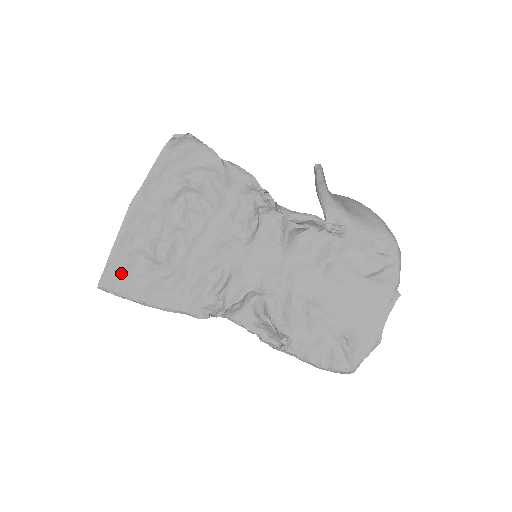
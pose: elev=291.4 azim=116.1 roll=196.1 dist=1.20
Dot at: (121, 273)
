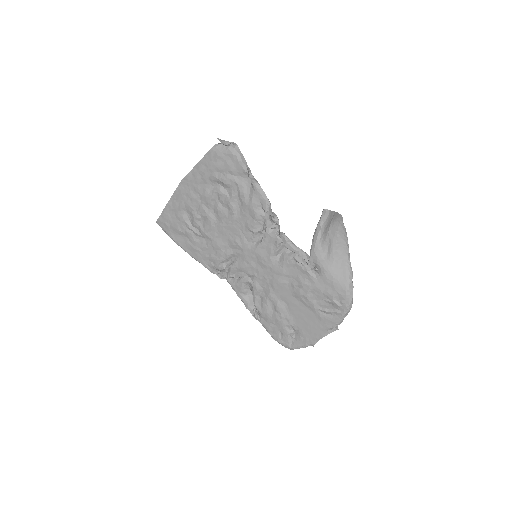
Dot at: (170, 223)
